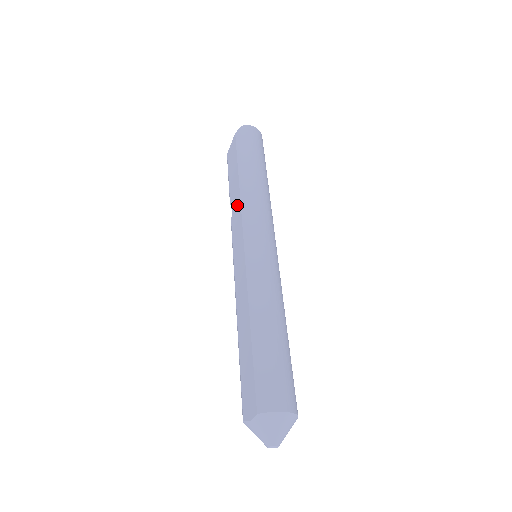
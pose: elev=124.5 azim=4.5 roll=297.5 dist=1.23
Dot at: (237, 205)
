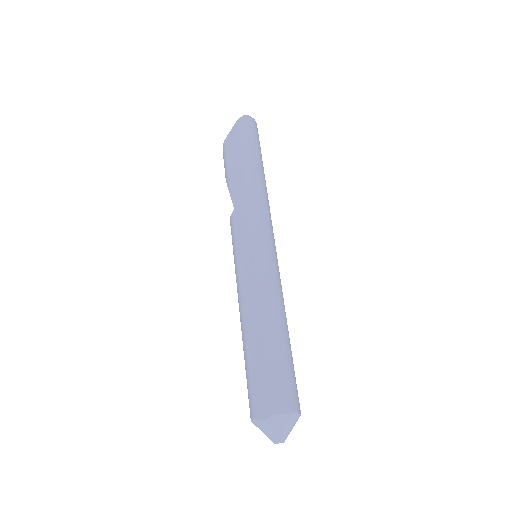
Dot at: (241, 201)
